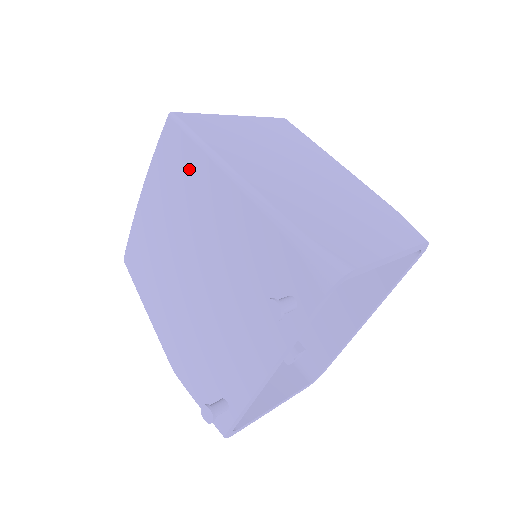
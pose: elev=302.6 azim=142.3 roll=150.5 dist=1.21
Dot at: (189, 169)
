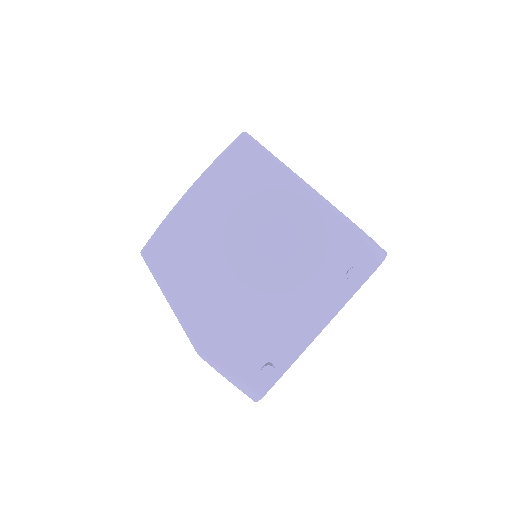
Dot at: (262, 177)
